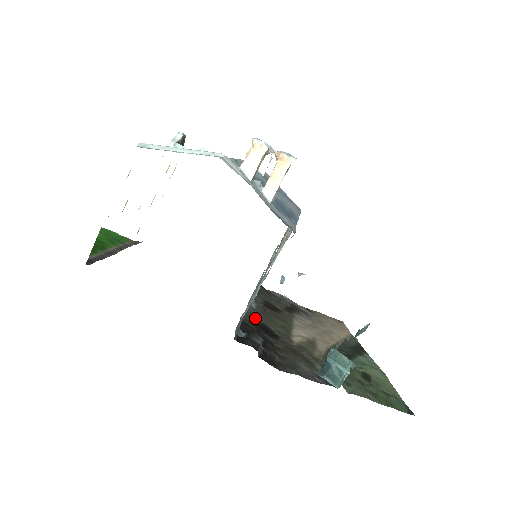
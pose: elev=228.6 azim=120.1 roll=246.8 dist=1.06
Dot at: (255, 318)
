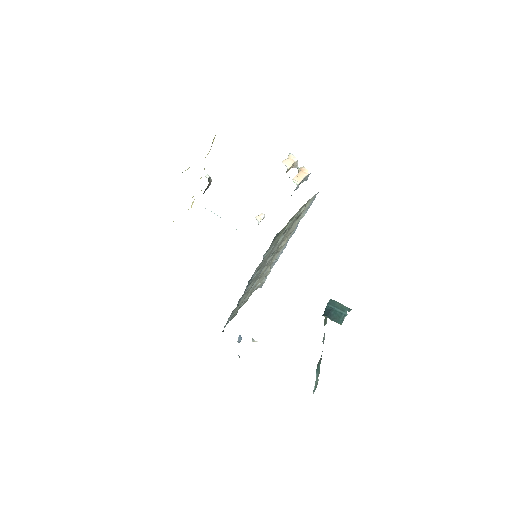
Dot at: occluded
